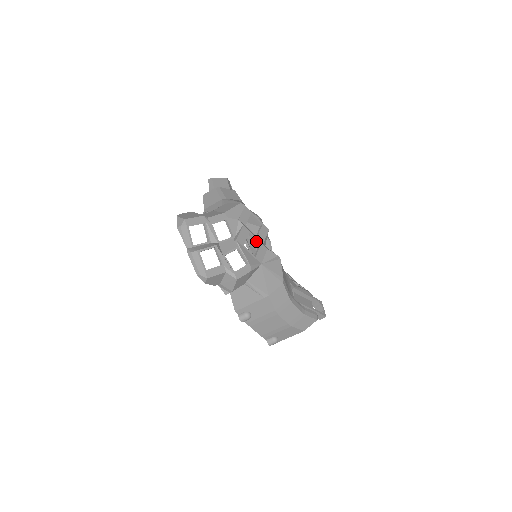
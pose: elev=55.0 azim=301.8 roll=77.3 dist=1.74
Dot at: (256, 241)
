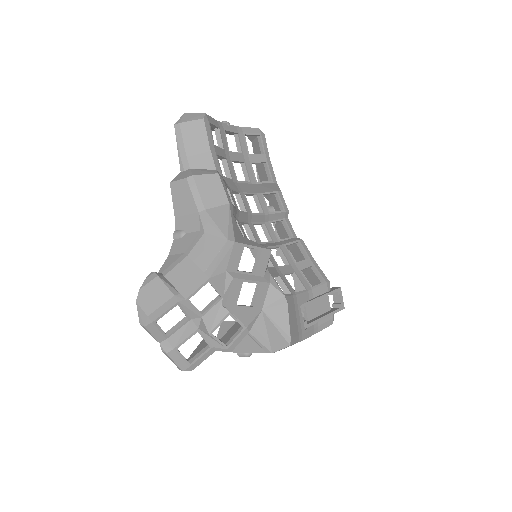
Dot at: (253, 282)
